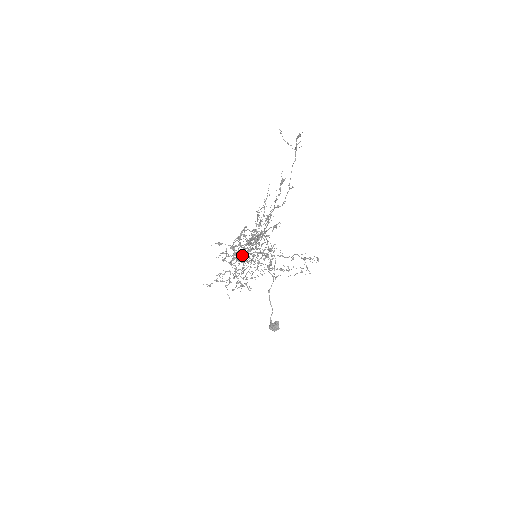
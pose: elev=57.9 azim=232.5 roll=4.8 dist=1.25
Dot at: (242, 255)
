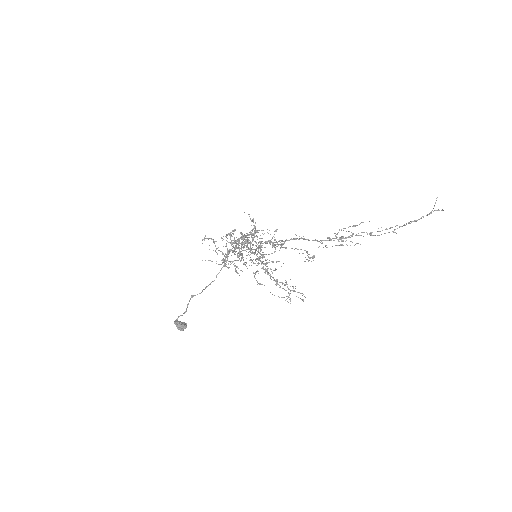
Dot at: (246, 245)
